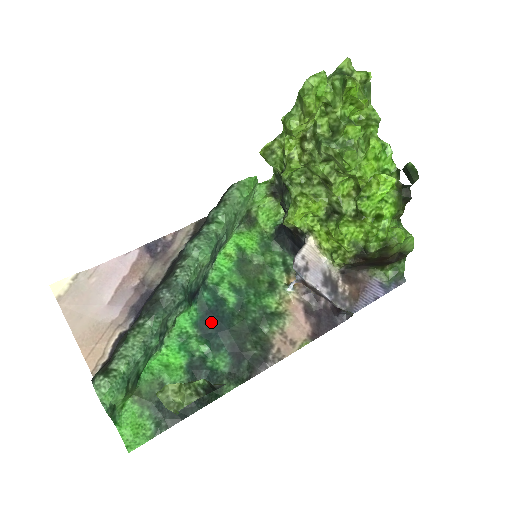
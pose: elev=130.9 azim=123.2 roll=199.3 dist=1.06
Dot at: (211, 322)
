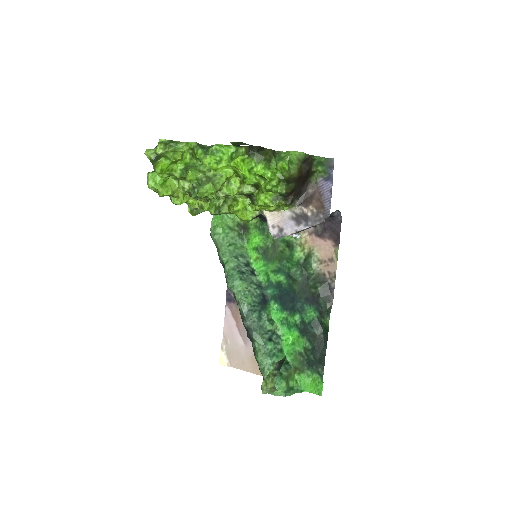
Dot at: (286, 301)
